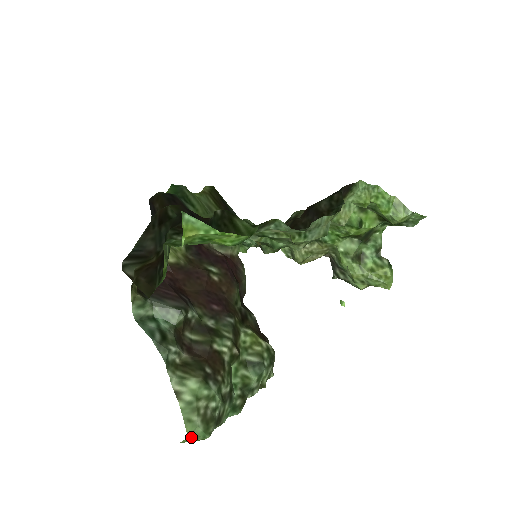
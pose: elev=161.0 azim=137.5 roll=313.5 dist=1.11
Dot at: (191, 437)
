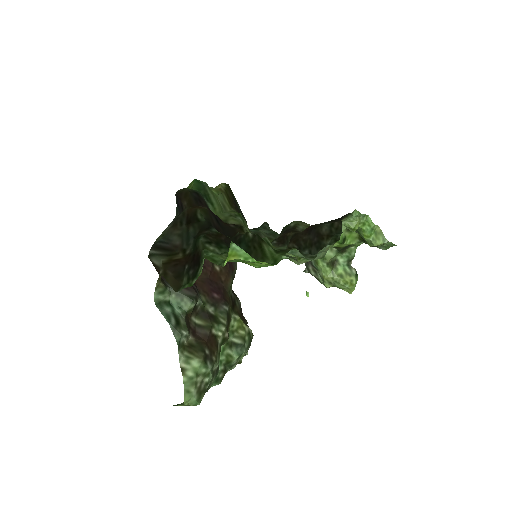
Dot at: (186, 404)
